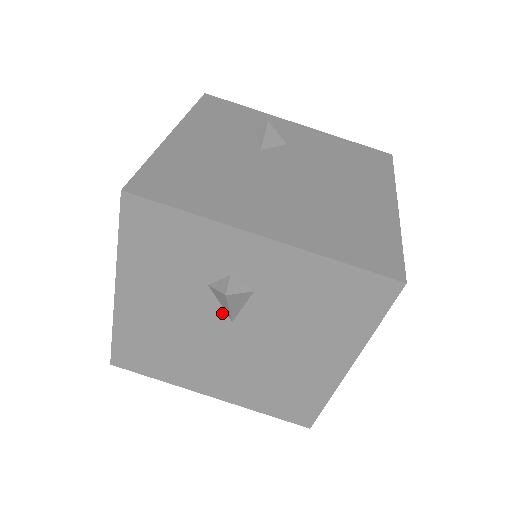
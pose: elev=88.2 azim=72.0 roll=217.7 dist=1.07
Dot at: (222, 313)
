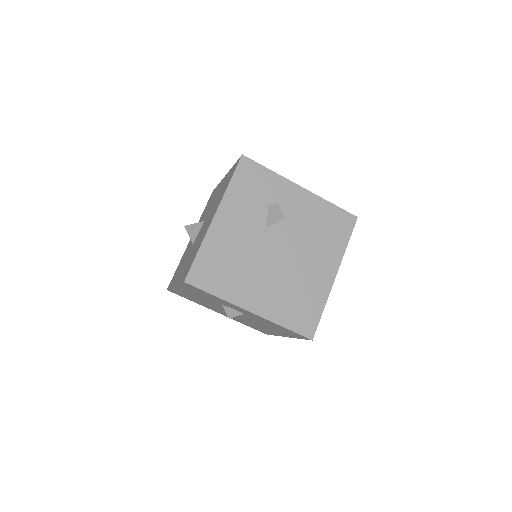
Dot at: occluded
